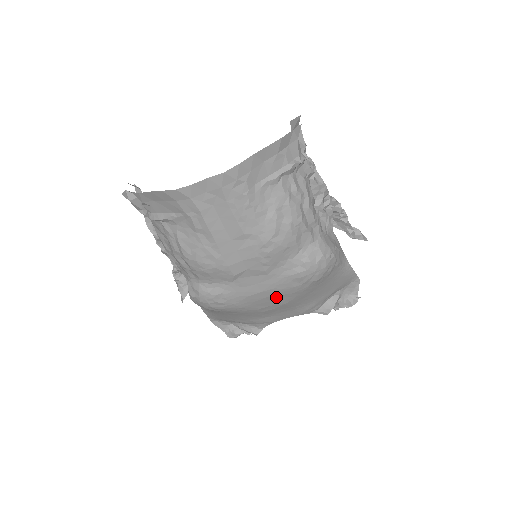
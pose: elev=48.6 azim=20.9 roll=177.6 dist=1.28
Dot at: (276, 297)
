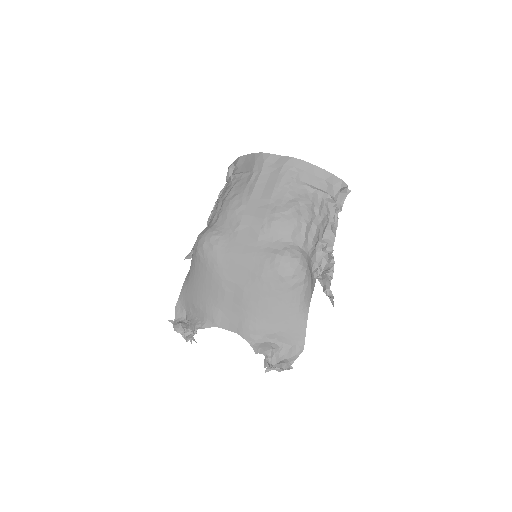
Dot at: (245, 272)
